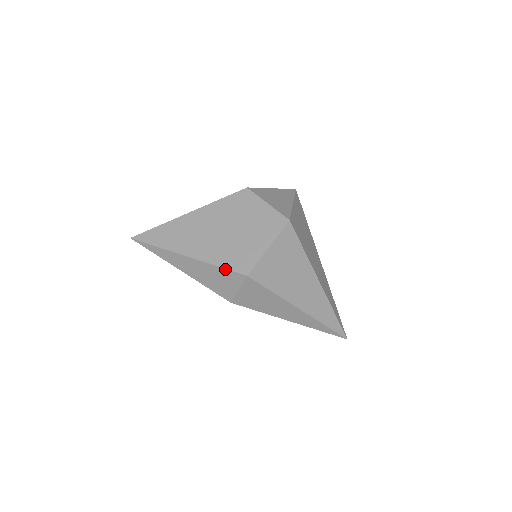
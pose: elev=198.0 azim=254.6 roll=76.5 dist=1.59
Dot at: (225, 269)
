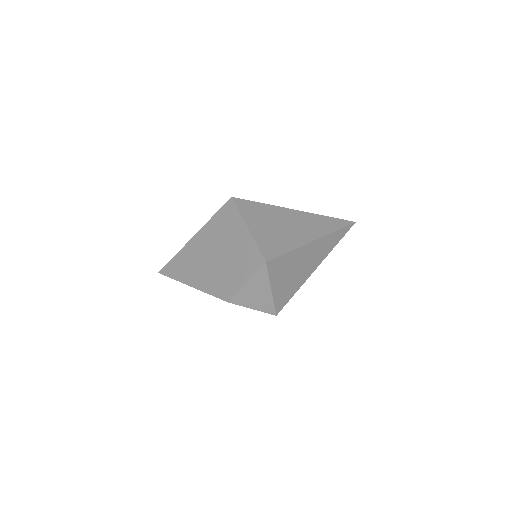
Dot at: occluded
